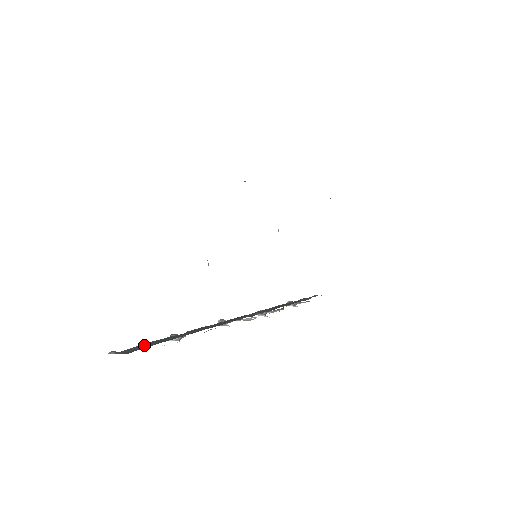
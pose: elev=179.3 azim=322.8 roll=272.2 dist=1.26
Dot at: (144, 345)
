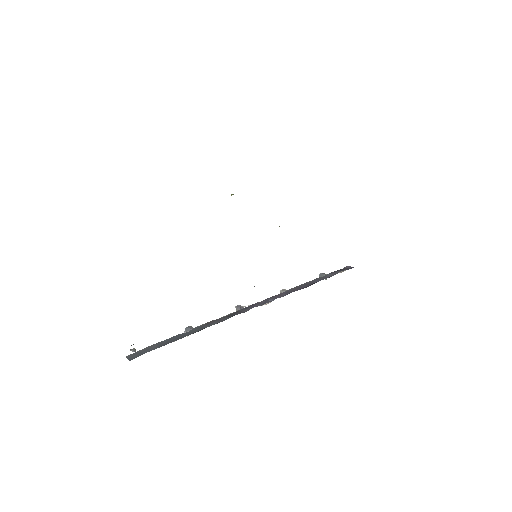
Dot at: (149, 348)
